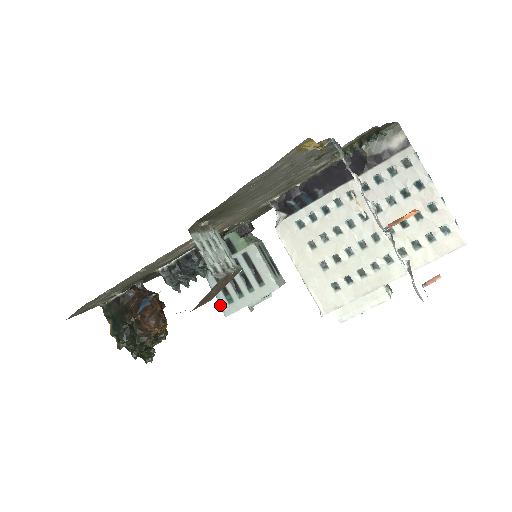
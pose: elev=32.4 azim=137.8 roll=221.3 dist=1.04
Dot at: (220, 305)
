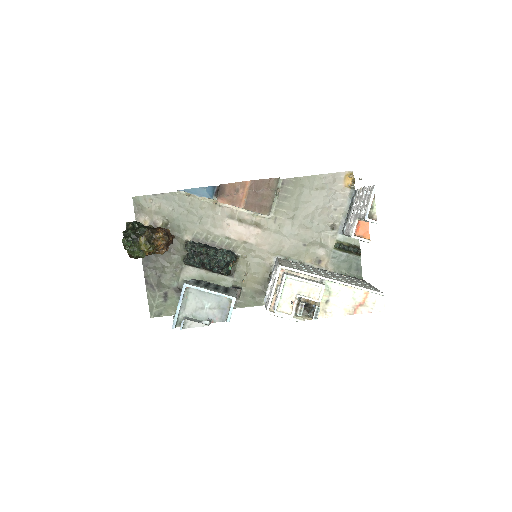
Dot at: (187, 282)
